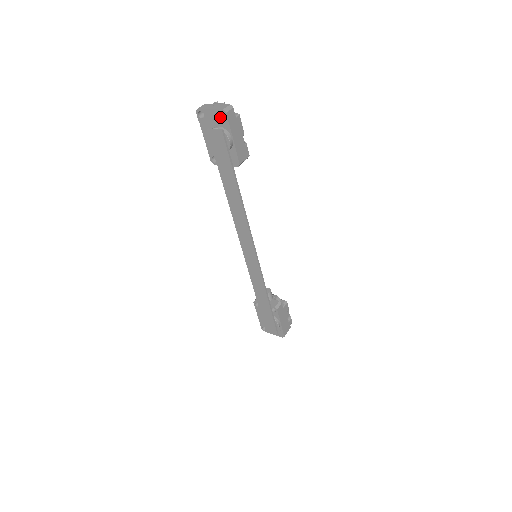
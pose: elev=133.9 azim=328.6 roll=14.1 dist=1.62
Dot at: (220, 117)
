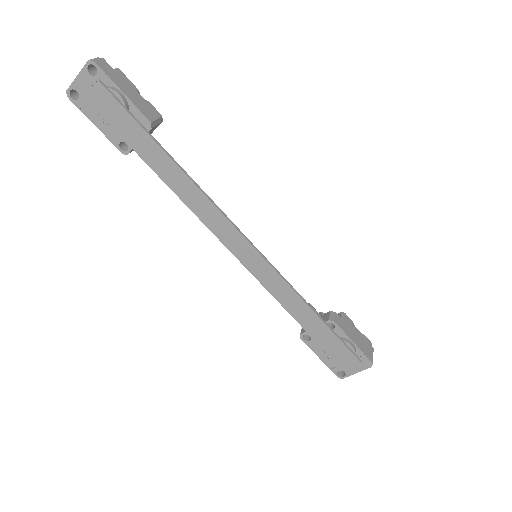
Dot at: (92, 75)
